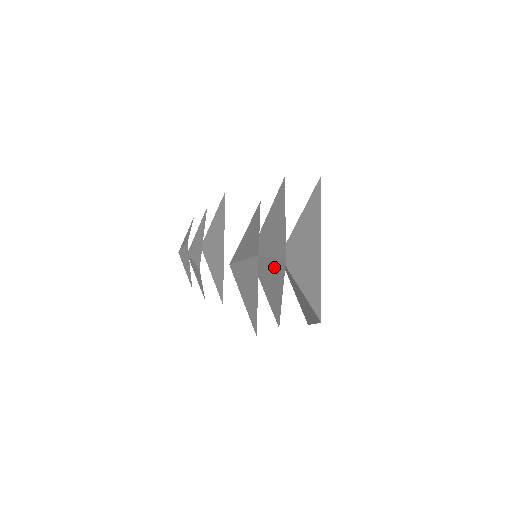
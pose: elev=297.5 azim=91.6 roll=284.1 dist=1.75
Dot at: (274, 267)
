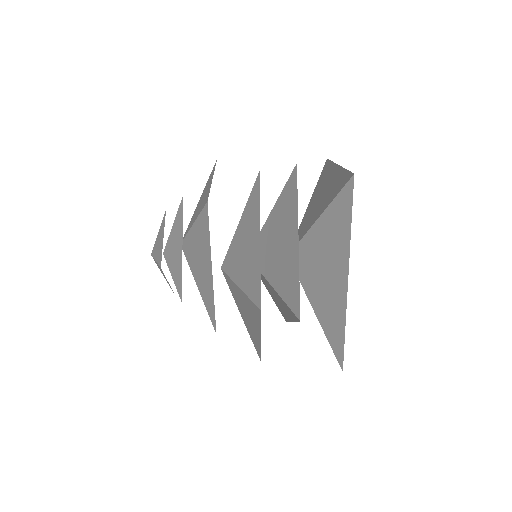
Dot at: (282, 302)
